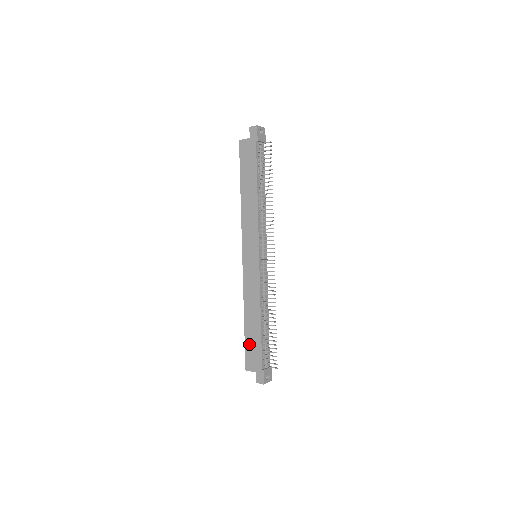
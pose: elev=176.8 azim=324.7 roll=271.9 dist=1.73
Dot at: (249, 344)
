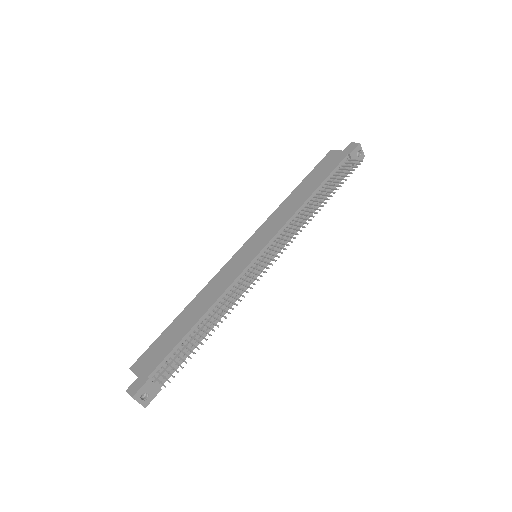
Dot at: (162, 339)
